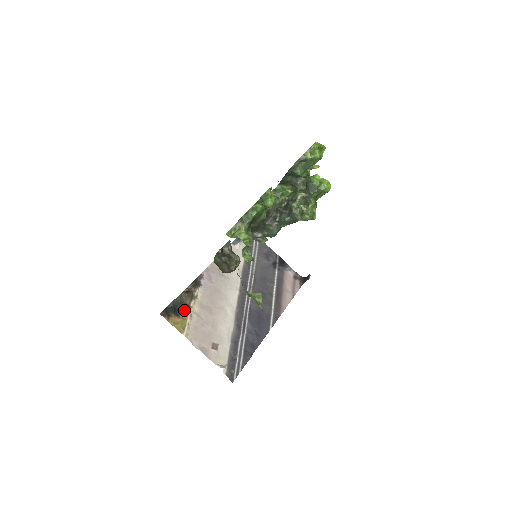
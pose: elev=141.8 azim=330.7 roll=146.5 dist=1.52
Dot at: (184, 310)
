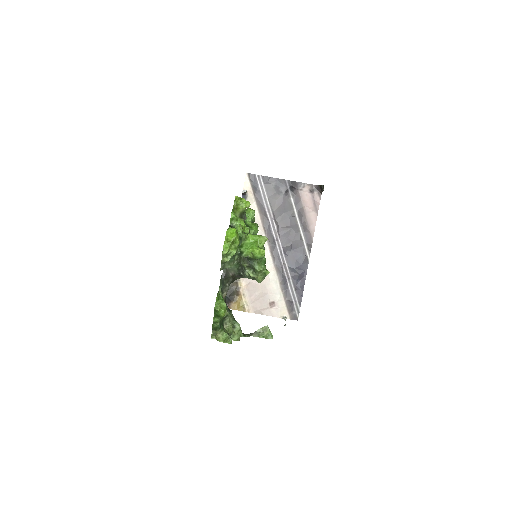
Dot at: (237, 293)
